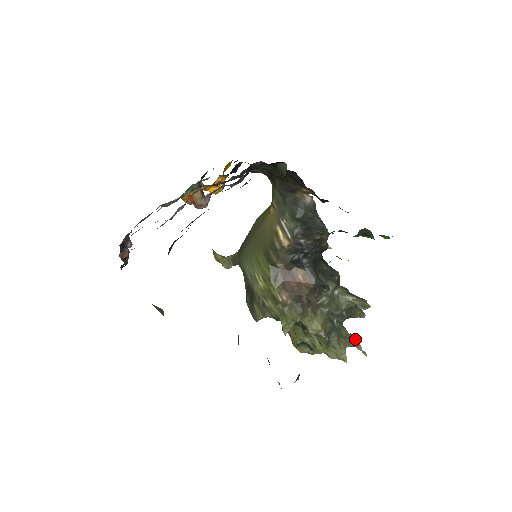
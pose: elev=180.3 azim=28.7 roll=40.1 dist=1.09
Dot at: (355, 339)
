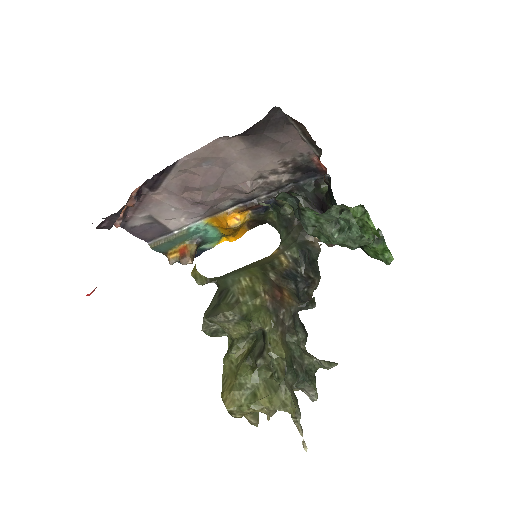
Dot at: occluded
